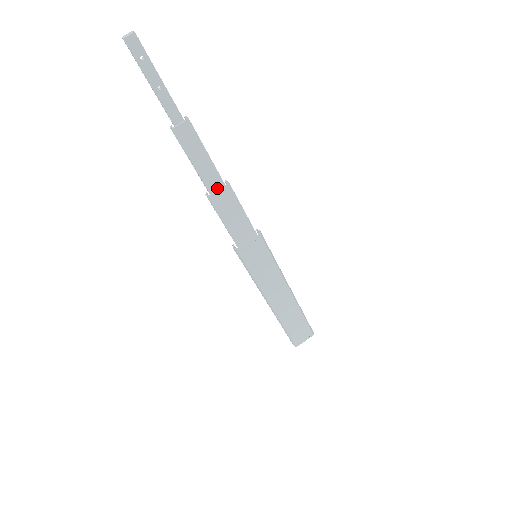
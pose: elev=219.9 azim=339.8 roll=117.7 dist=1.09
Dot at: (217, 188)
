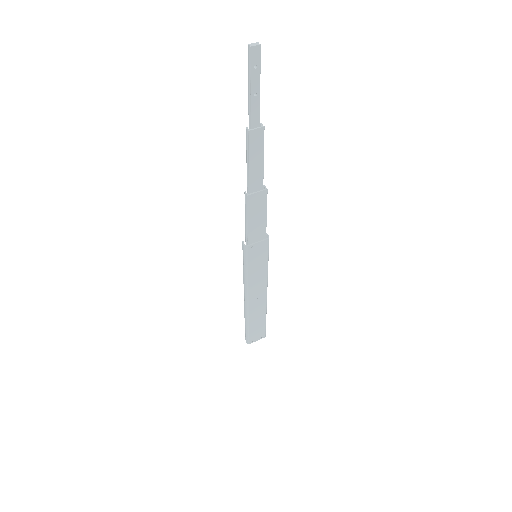
Dot at: (256, 190)
